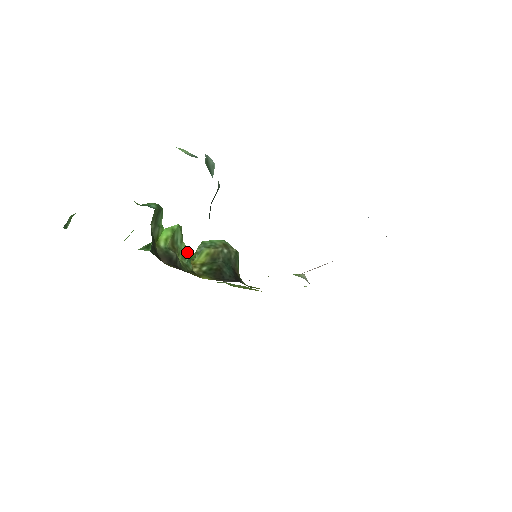
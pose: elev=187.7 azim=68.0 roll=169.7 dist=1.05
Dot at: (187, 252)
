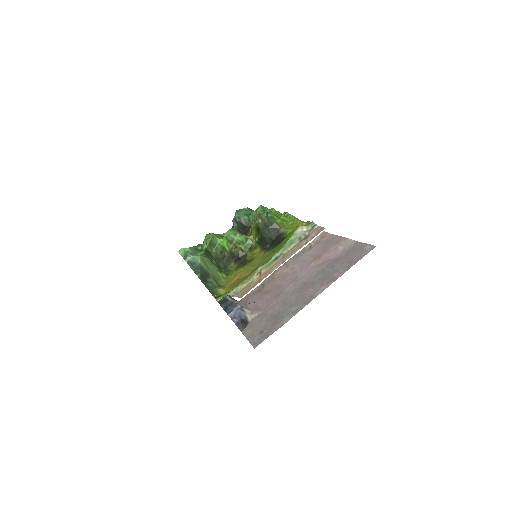
Dot at: (242, 239)
